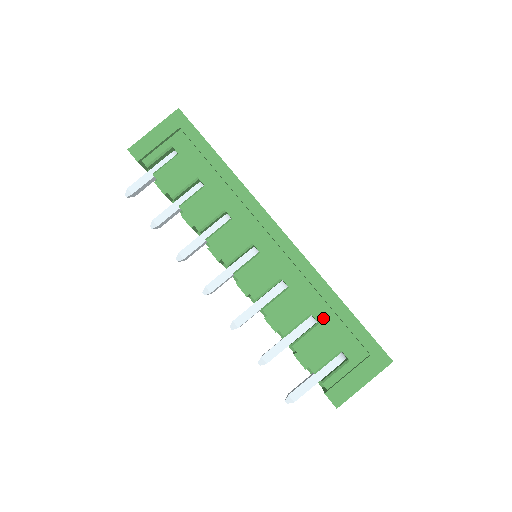
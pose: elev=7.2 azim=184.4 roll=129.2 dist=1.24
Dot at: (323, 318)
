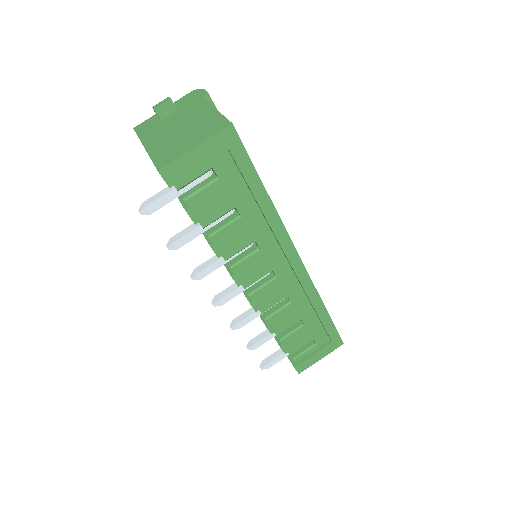
Dot at: (309, 321)
